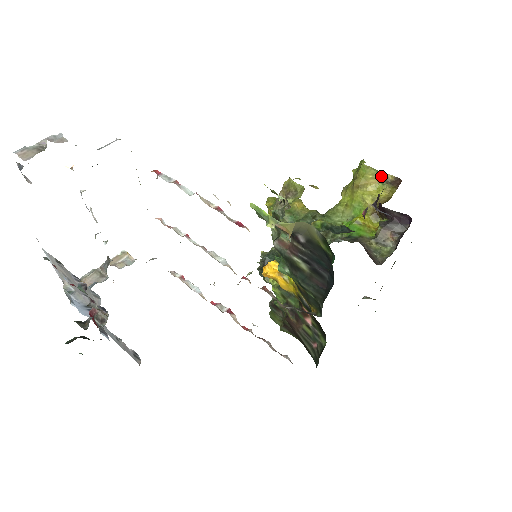
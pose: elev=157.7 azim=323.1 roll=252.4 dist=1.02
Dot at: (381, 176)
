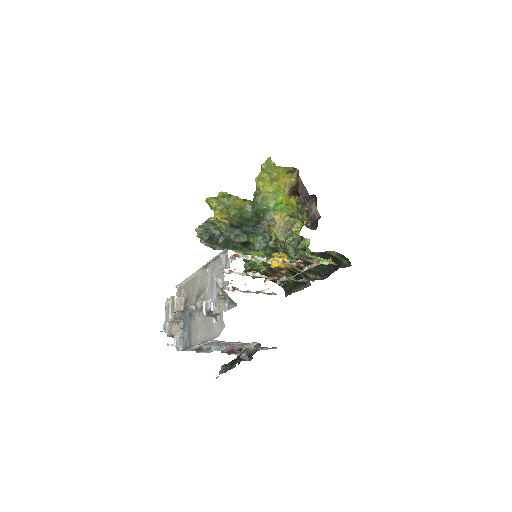
Dot at: (287, 170)
